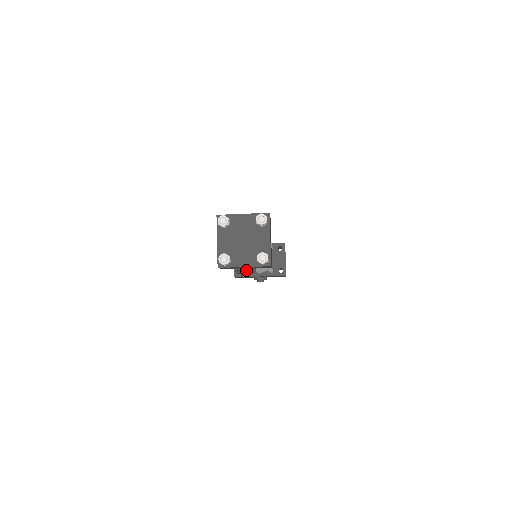
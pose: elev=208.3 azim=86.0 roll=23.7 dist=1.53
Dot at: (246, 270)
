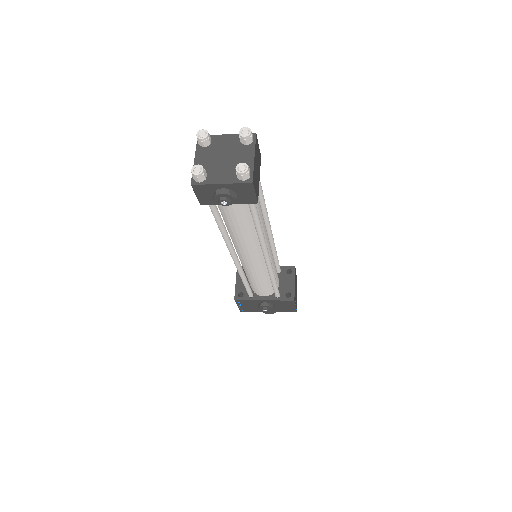
Dot at: (224, 191)
